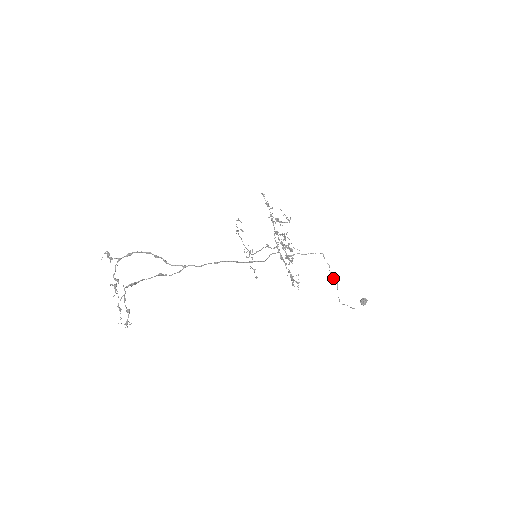
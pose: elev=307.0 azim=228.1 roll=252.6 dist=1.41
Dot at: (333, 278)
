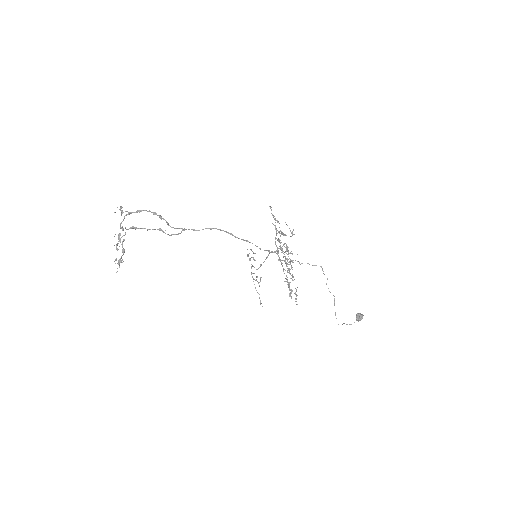
Dot at: occluded
